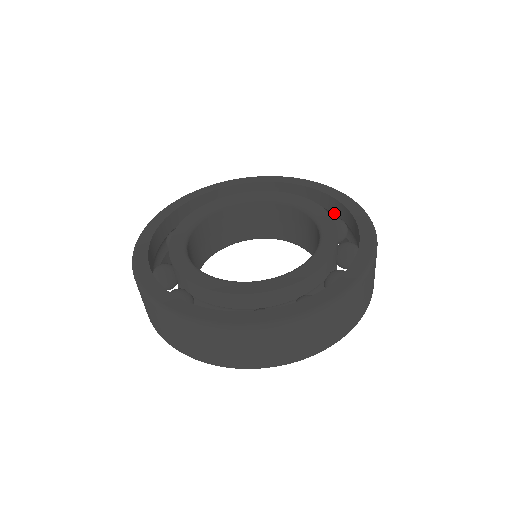
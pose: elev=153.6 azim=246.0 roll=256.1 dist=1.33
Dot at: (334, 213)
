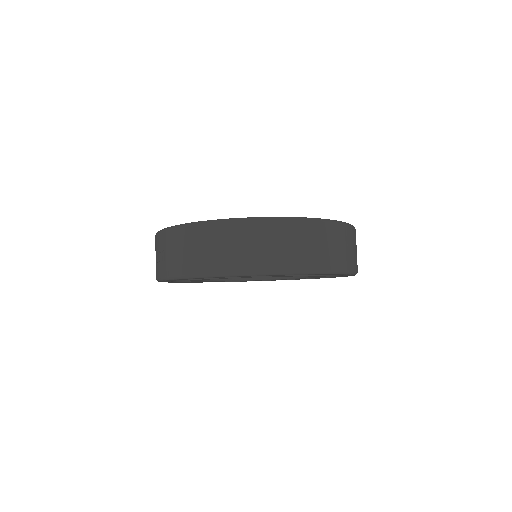
Dot at: occluded
